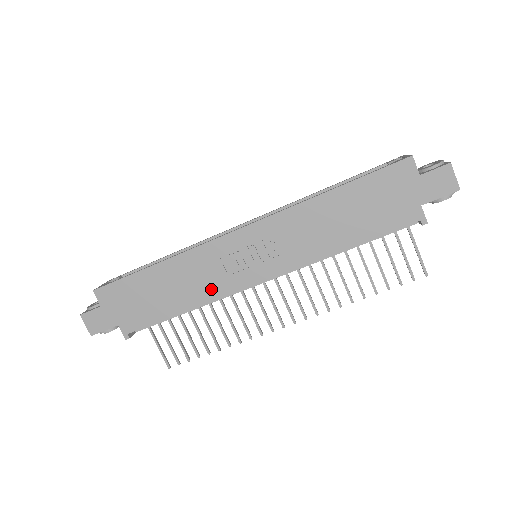
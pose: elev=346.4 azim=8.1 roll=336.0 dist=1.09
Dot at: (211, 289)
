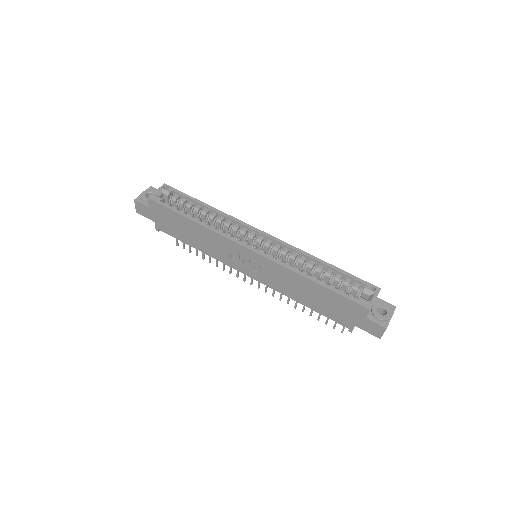
Dot at: (217, 255)
